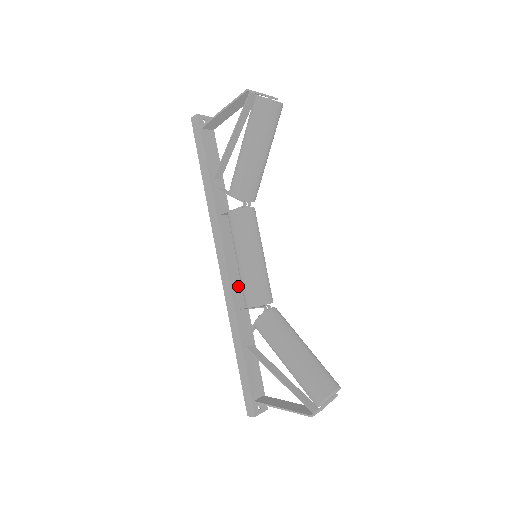
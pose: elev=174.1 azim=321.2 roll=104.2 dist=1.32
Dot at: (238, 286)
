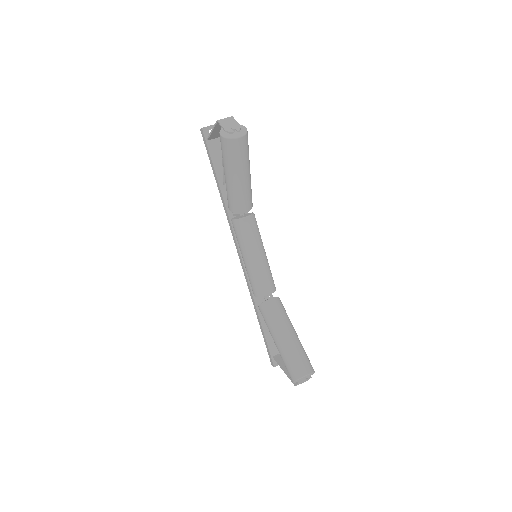
Dot at: occluded
